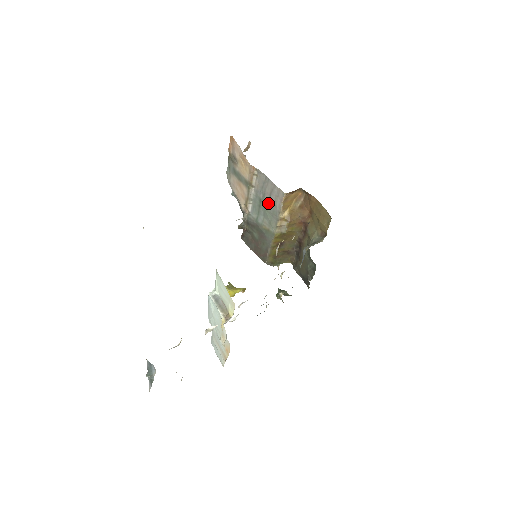
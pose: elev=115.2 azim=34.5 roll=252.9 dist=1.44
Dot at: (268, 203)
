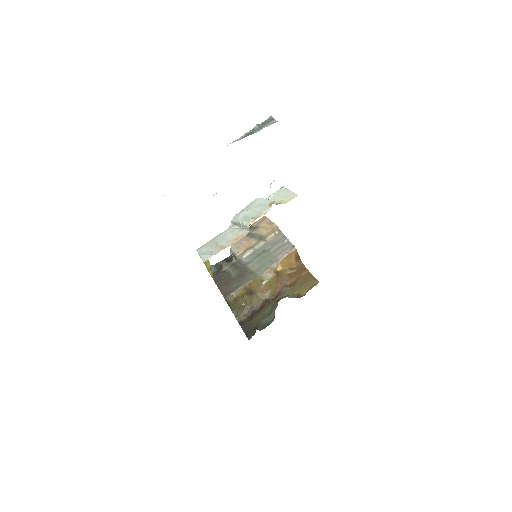
Dot at: (271, 253)
